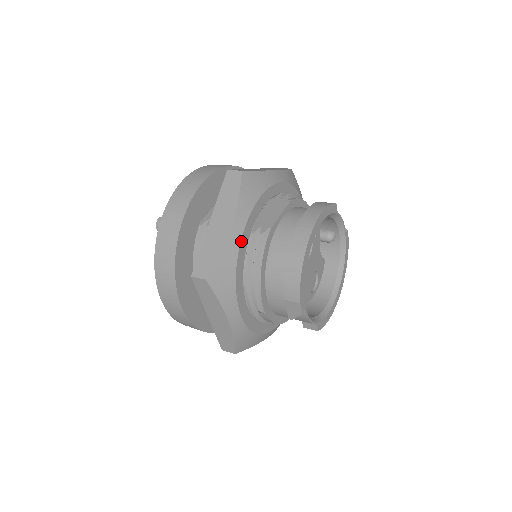
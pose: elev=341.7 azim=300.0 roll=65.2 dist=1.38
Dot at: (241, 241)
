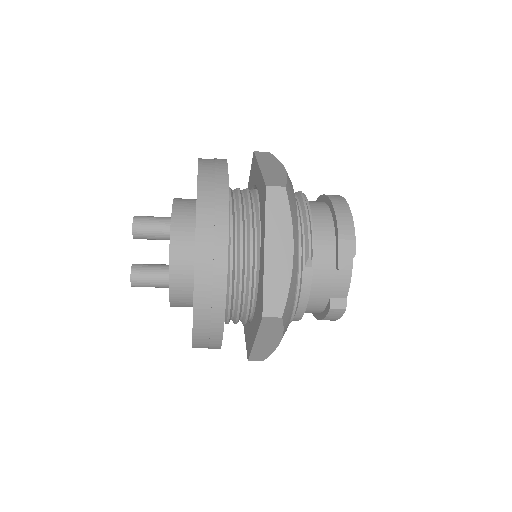
Dot at: (292, 185)
